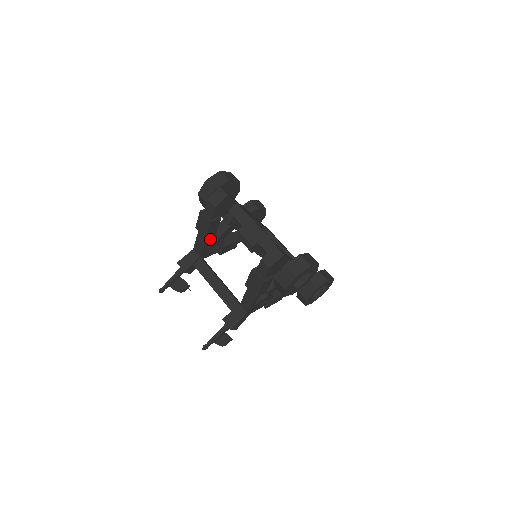
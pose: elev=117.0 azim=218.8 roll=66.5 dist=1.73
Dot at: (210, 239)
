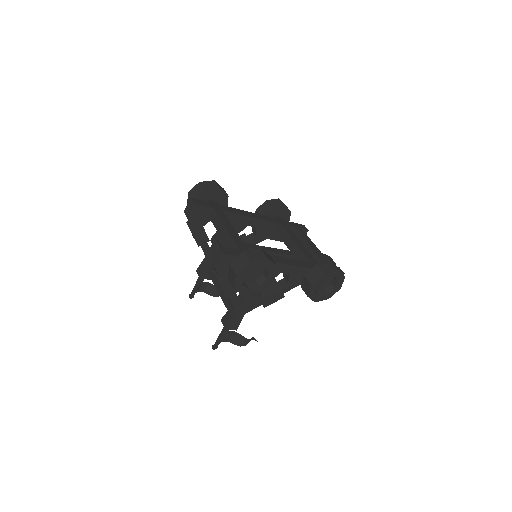
Dot at: (213, 245)
